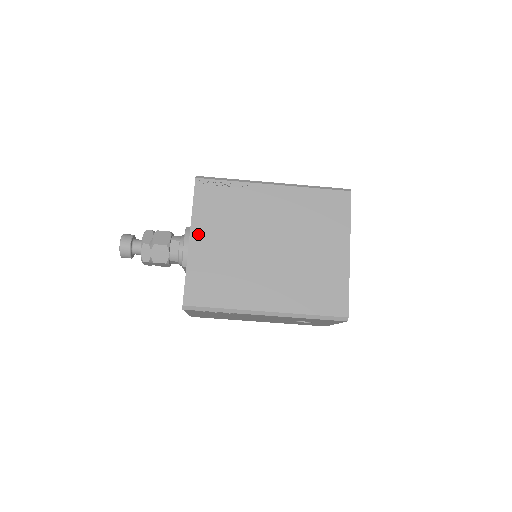
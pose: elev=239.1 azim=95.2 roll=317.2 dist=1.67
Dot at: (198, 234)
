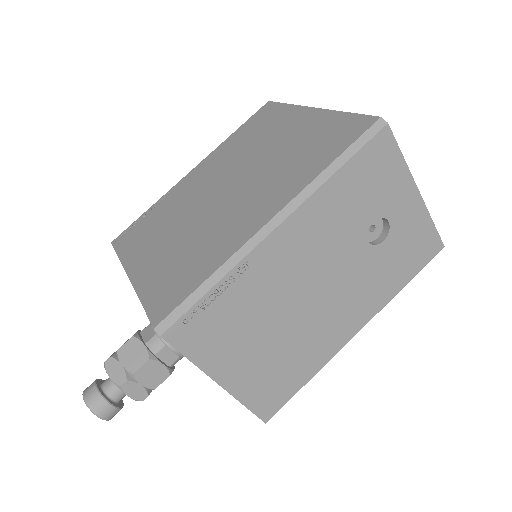
Dot at: (136, 264)
